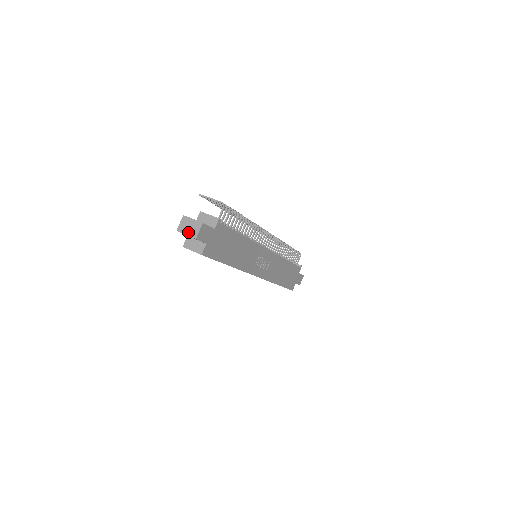
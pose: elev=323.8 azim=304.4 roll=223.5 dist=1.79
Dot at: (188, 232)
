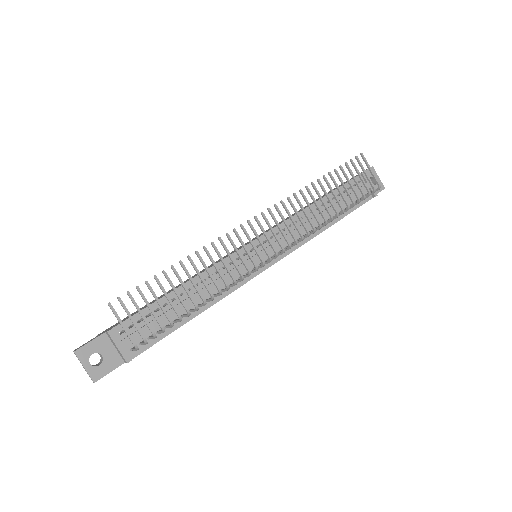
Dot at: occluded
